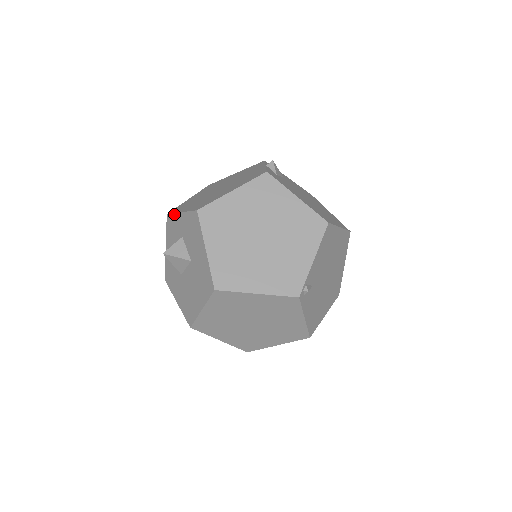
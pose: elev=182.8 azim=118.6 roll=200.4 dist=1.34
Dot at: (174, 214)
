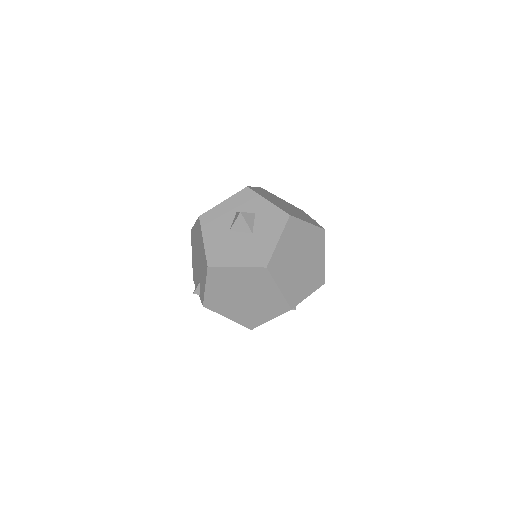
Dot at: (258, 194)
